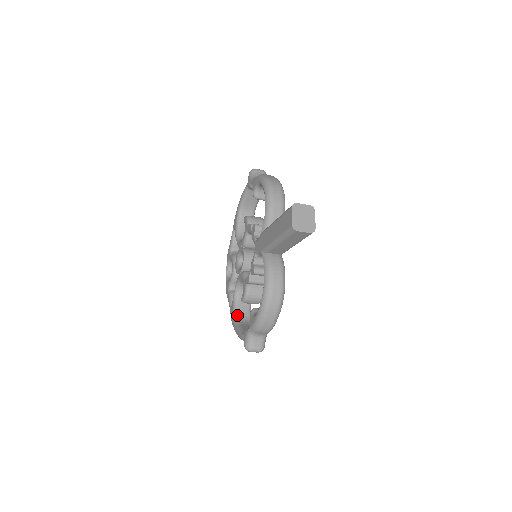
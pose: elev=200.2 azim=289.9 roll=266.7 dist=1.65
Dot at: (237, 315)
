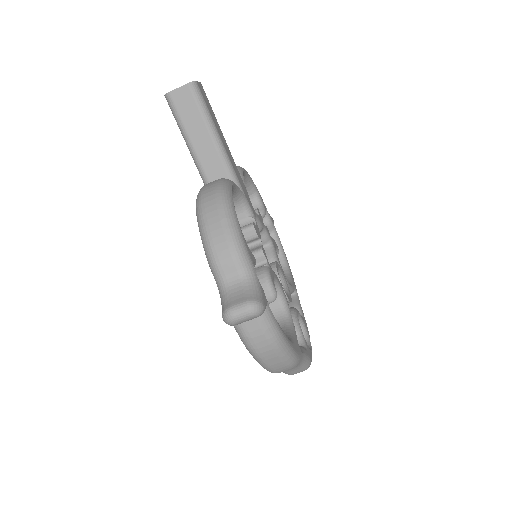
Dot at: occluded
